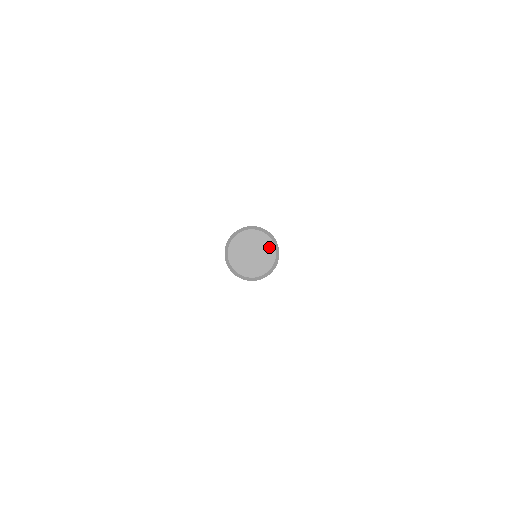
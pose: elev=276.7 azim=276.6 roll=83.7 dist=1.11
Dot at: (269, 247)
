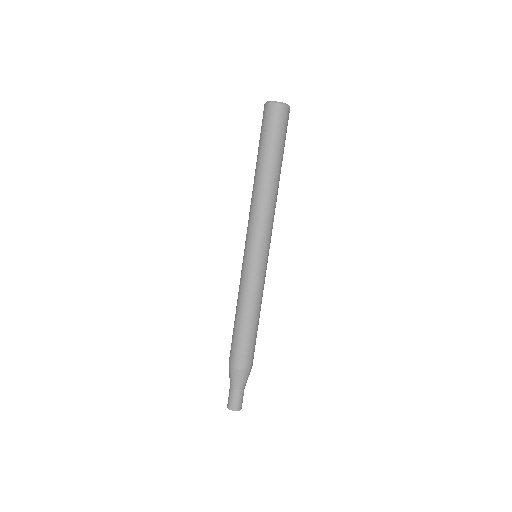
Dot at: occluded
